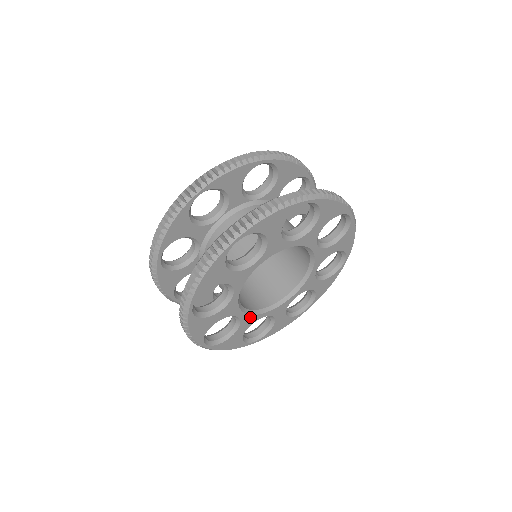
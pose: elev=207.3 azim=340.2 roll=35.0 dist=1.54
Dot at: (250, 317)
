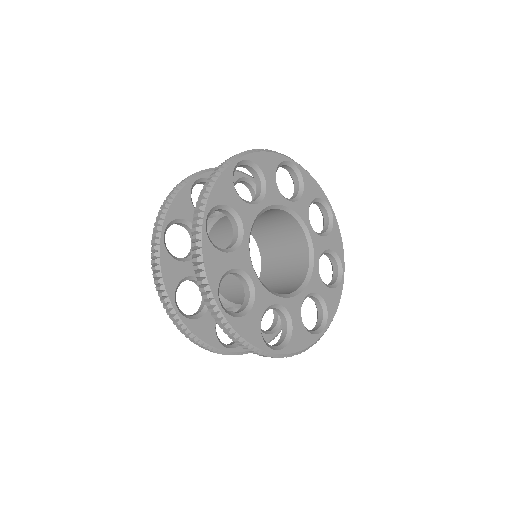
Dot at: (292, 301)
